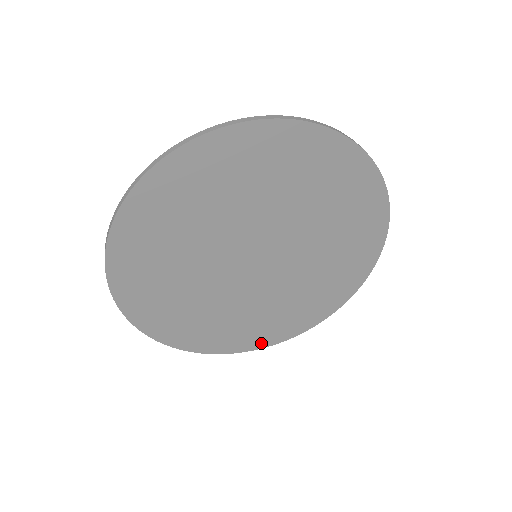
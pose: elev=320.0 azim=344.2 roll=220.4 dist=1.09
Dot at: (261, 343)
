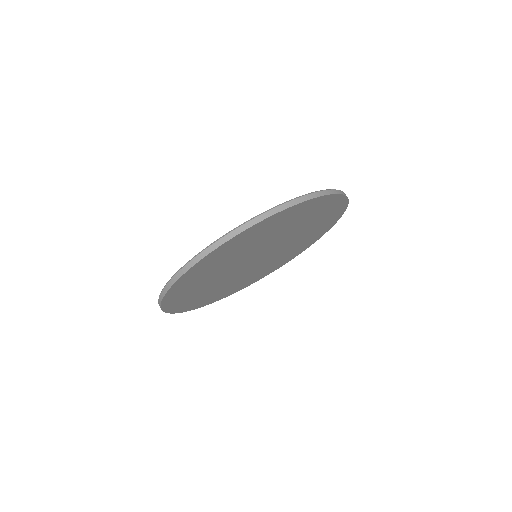
Dot at: (243, 287)
